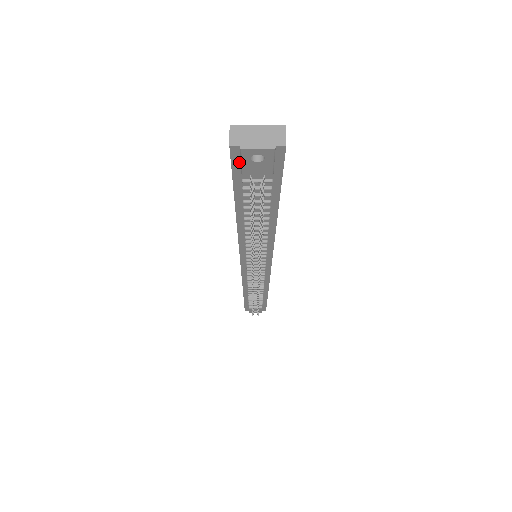
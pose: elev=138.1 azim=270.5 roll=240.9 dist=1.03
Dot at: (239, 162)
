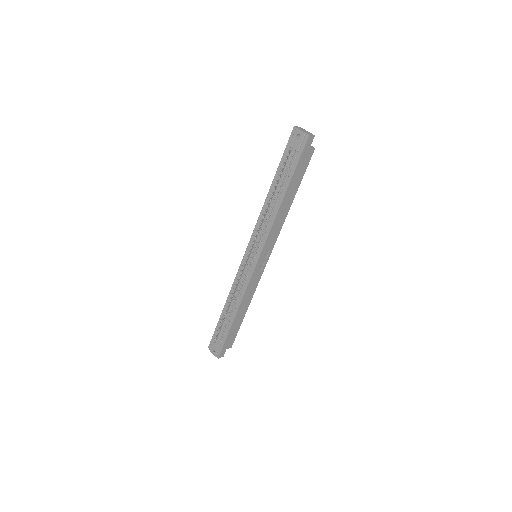
Dot at: (292, 139)
